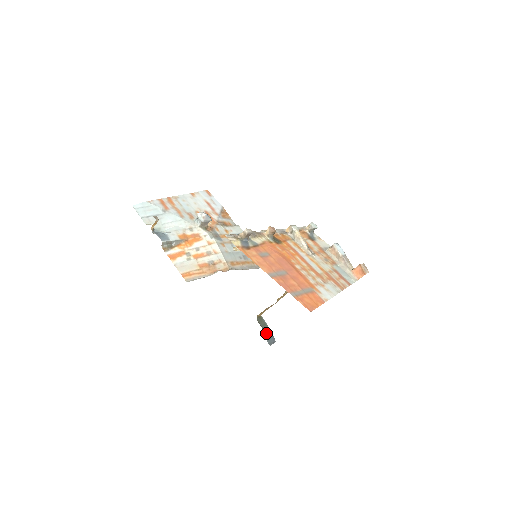
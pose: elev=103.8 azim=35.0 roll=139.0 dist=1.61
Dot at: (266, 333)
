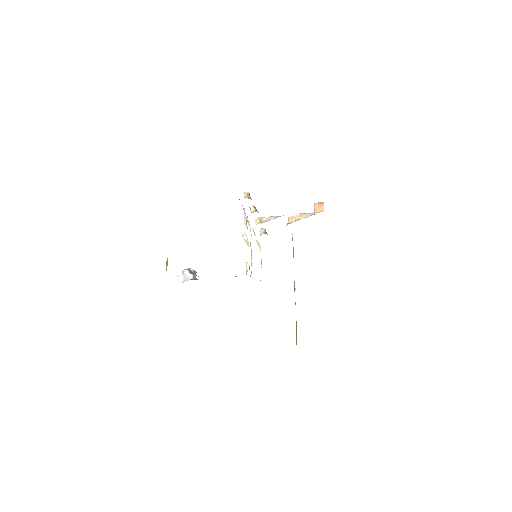
Dot at: occluded
